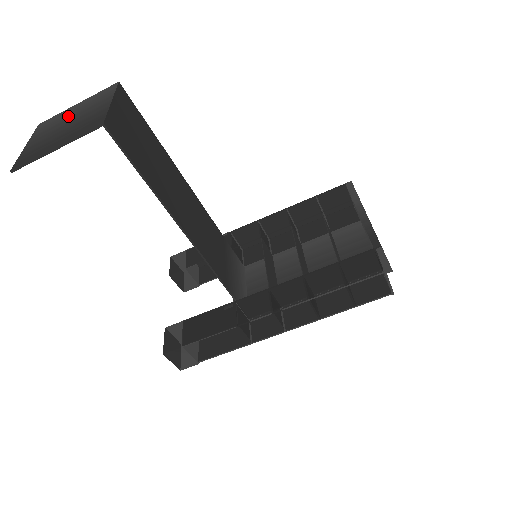
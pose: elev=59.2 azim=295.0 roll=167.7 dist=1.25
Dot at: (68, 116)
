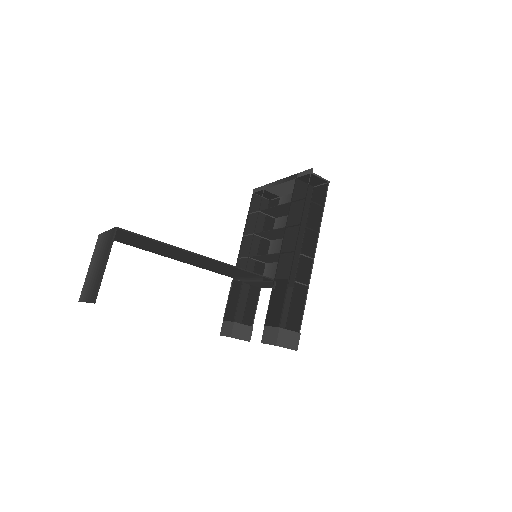
Dot at: (92, 270)
